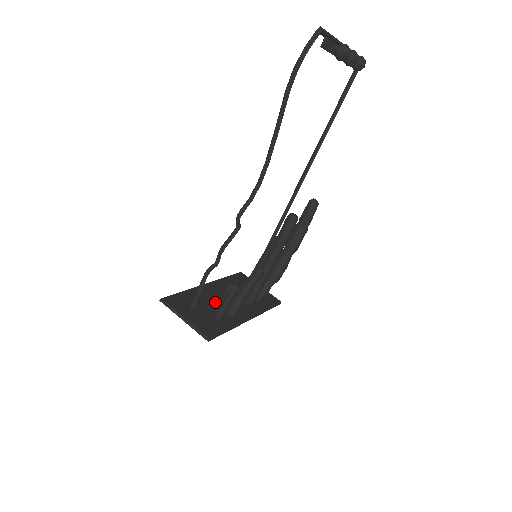
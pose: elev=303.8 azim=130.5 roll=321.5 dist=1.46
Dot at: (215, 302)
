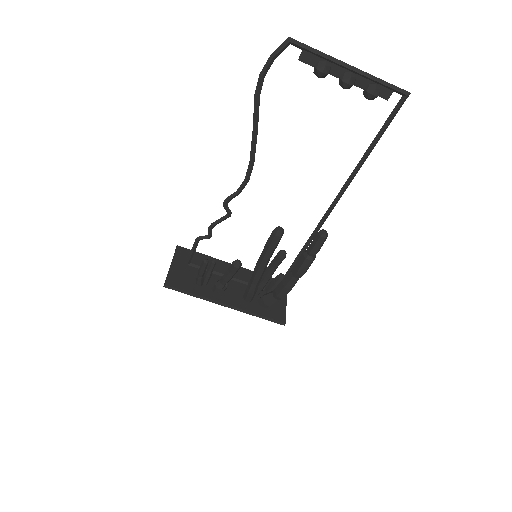
Dot at: (216, 276)
